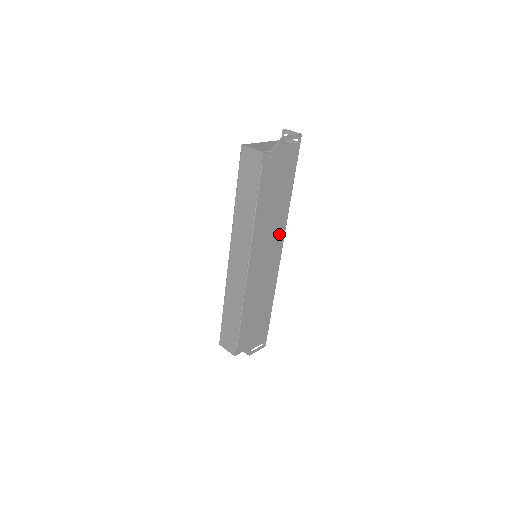
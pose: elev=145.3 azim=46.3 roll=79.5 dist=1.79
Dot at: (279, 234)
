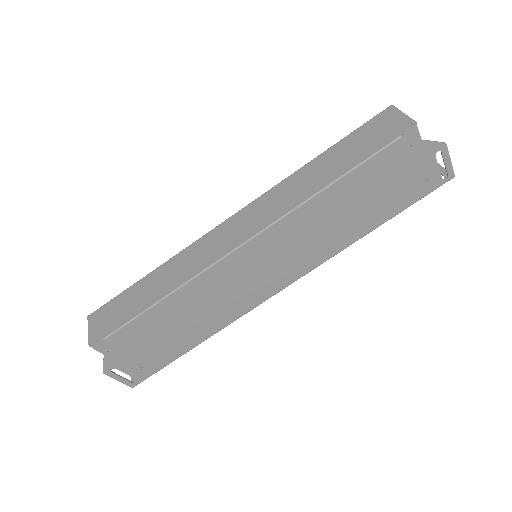
Dot at: (309, 260)
